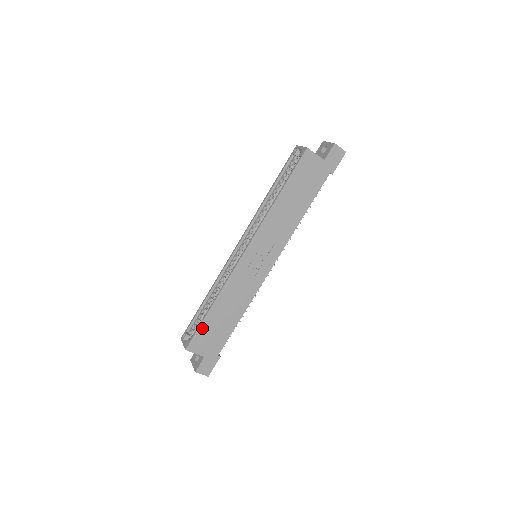
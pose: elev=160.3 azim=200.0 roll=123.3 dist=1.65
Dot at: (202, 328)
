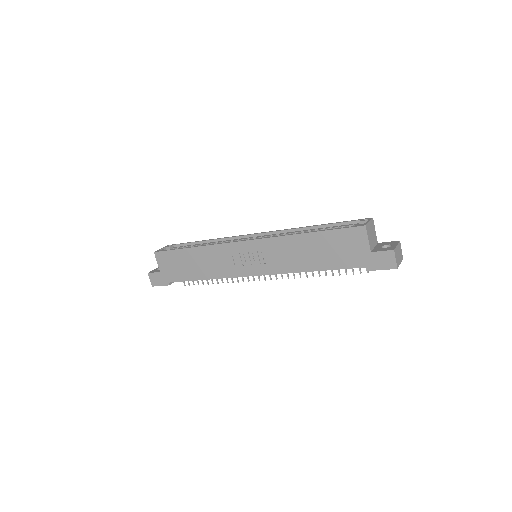
Dot at: (174, 253)
